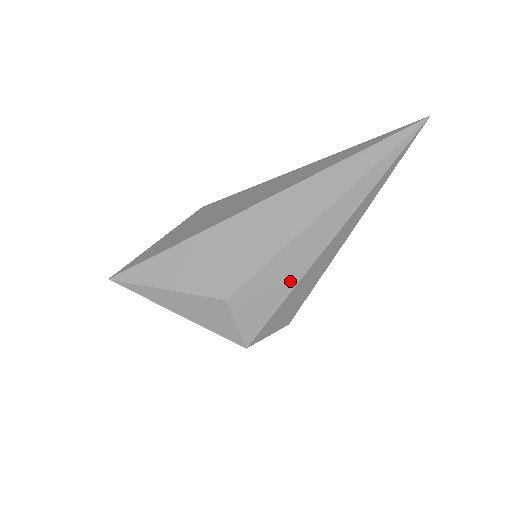
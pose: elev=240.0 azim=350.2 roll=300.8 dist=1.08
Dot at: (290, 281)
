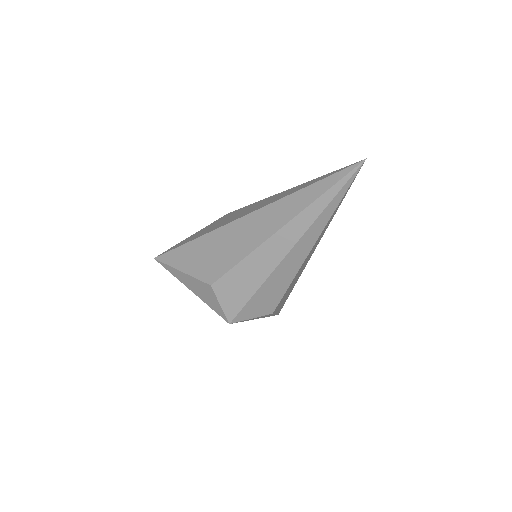
Dot at: (258, 279)
